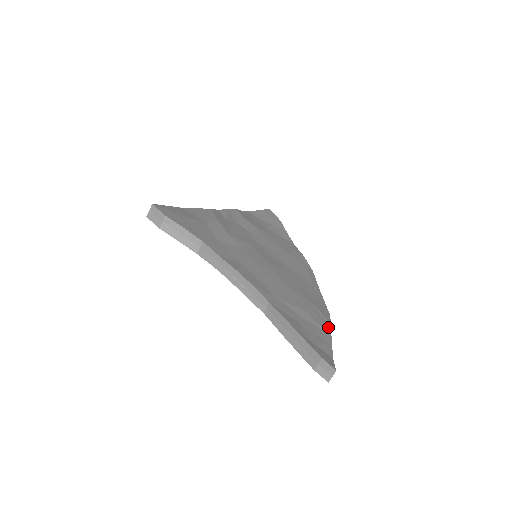
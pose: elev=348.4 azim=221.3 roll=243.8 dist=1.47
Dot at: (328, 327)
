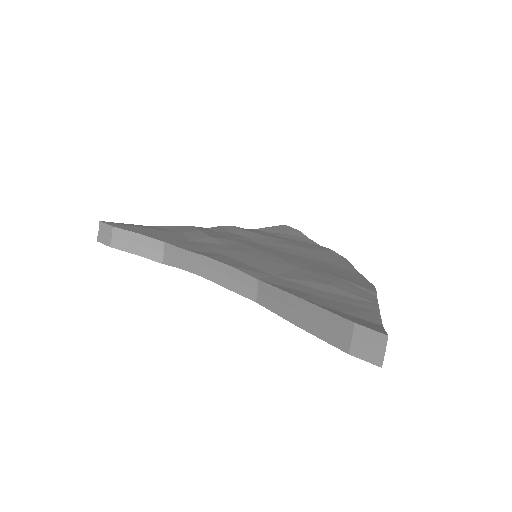
Dot at: (371, 296)
